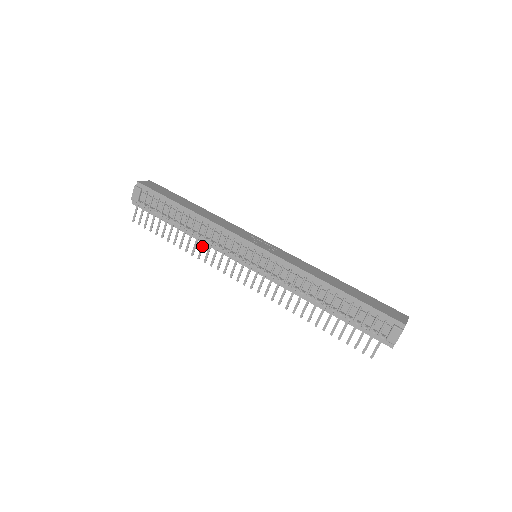
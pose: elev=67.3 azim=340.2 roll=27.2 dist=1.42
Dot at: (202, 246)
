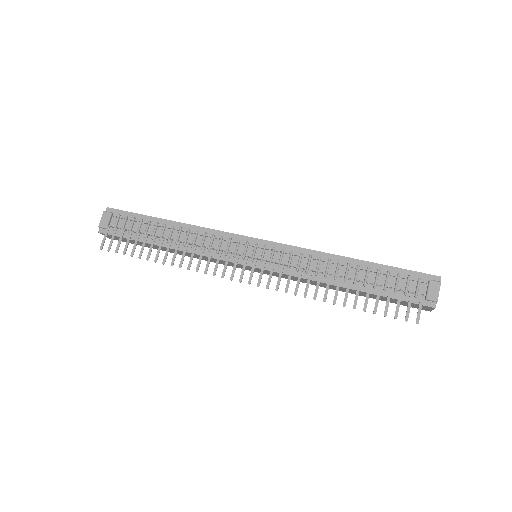
Dot at: (192, 253)
